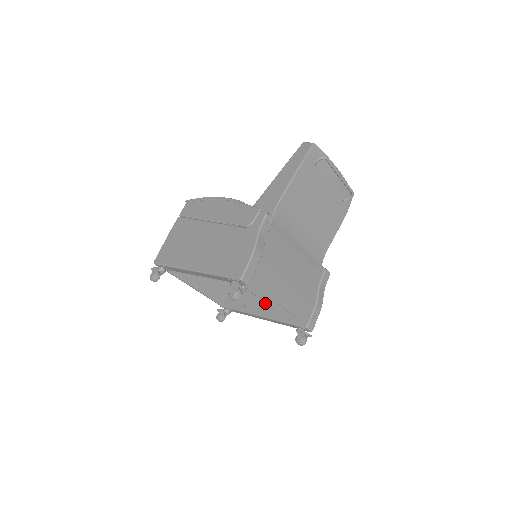
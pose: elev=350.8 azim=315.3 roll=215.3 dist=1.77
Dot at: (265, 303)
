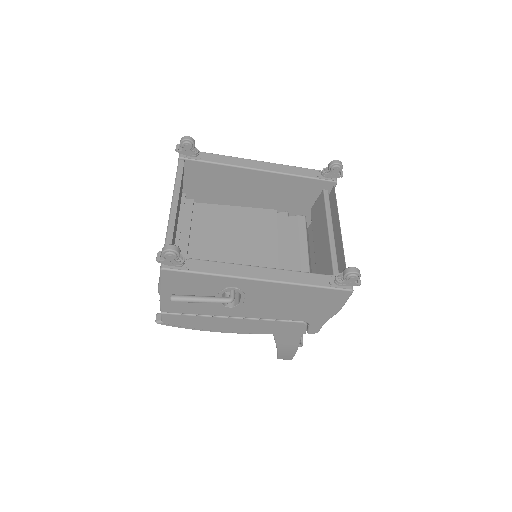
Dot at: occluded
